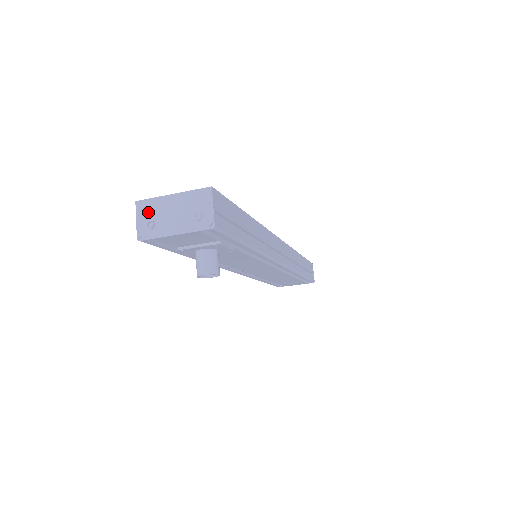
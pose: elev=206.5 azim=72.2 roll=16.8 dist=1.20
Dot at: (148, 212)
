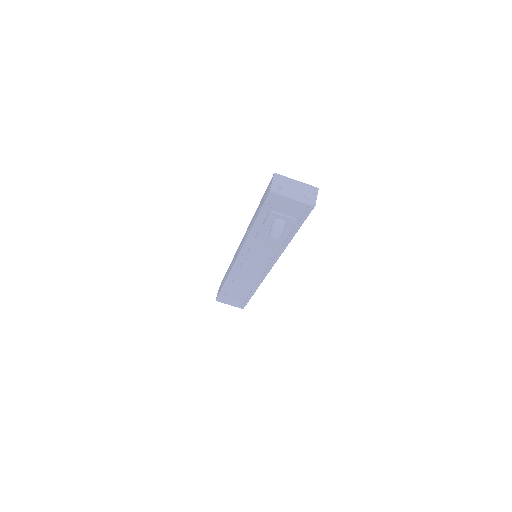
Dot at: (280, 181)
